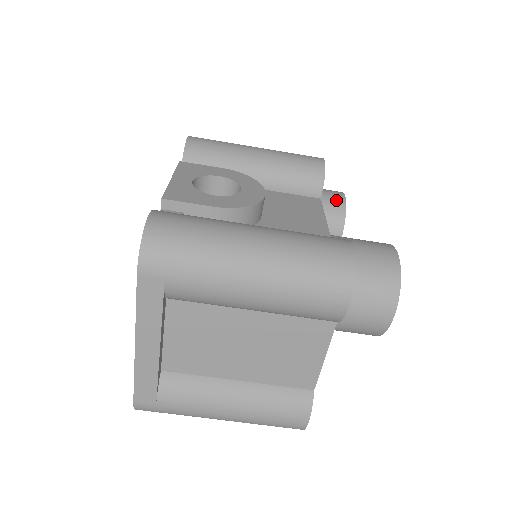
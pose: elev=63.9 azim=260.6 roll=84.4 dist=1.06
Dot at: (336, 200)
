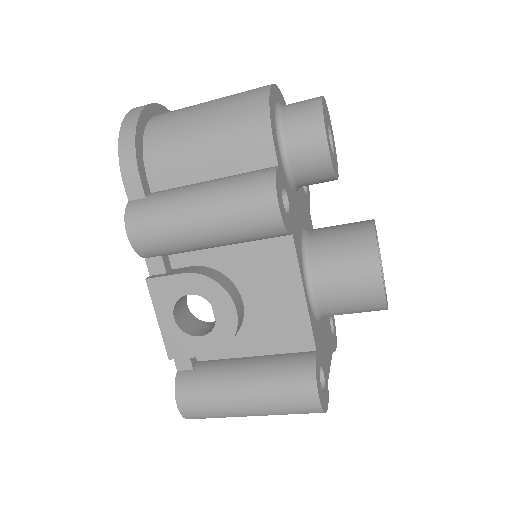
Dot at: (317, 158)
